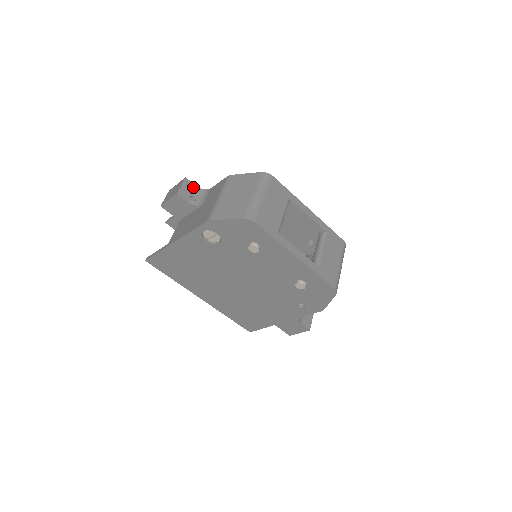
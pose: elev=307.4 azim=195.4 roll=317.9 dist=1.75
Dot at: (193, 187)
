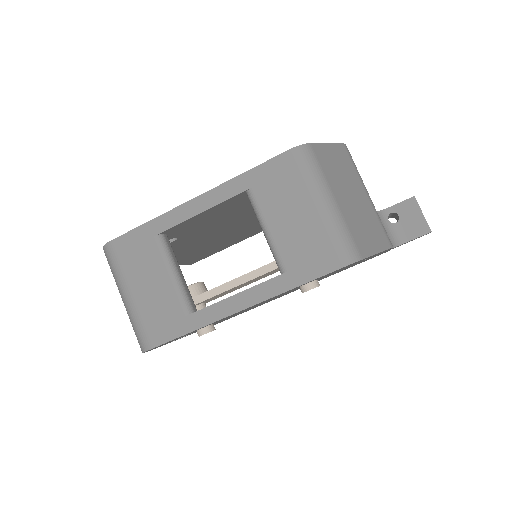
Dot at: occluded
